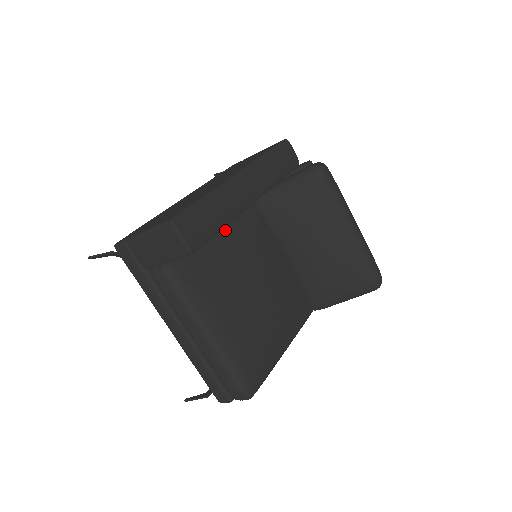
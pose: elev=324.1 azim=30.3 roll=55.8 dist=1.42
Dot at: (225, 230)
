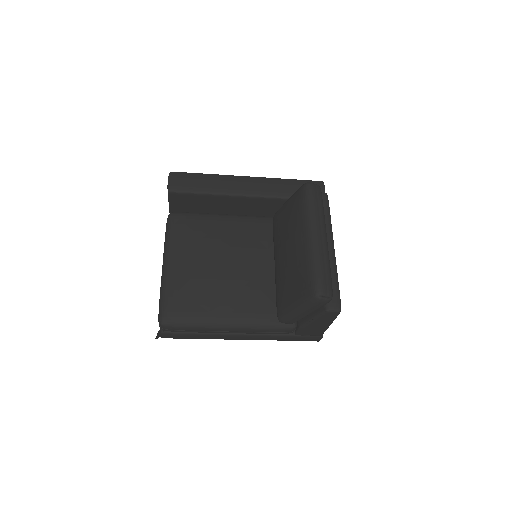
Dot at: (232, 219)
